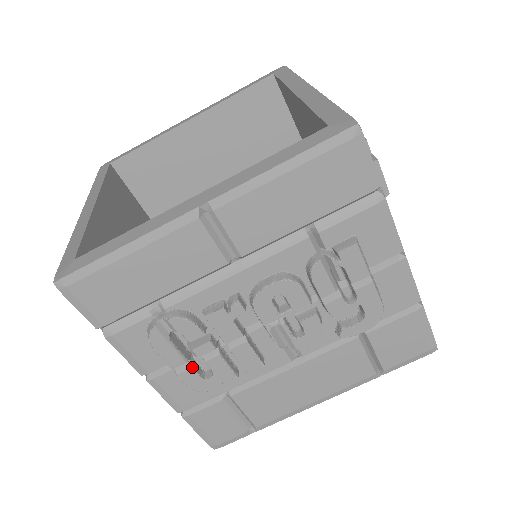
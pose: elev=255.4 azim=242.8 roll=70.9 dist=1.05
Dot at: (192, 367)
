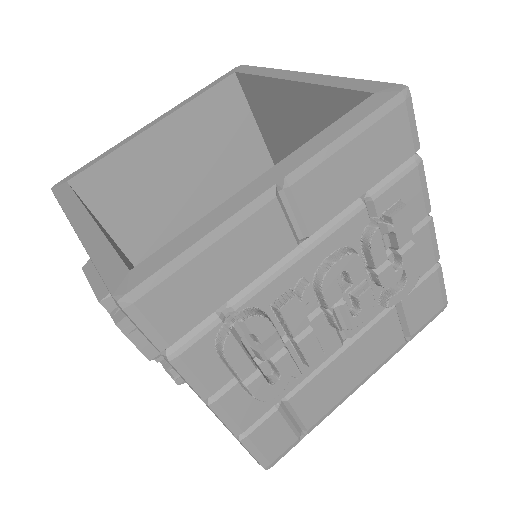
Dot at: (261, 373)
